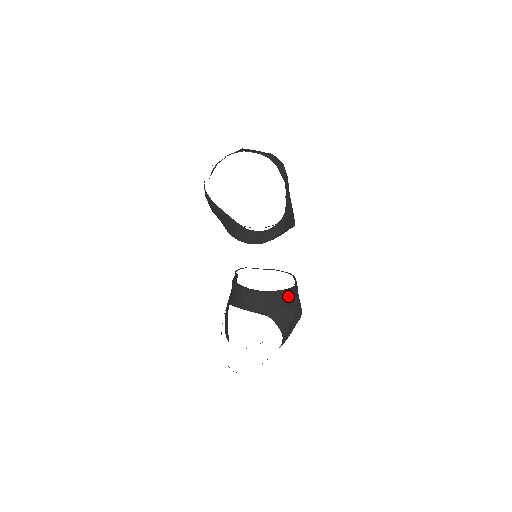
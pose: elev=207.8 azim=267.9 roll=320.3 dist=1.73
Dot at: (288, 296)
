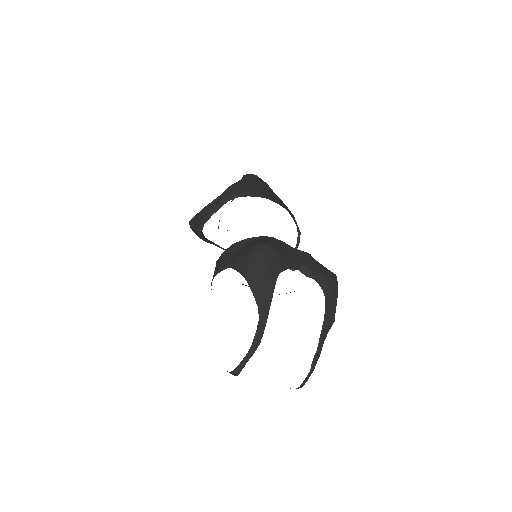
Dot at: (251, 242)
